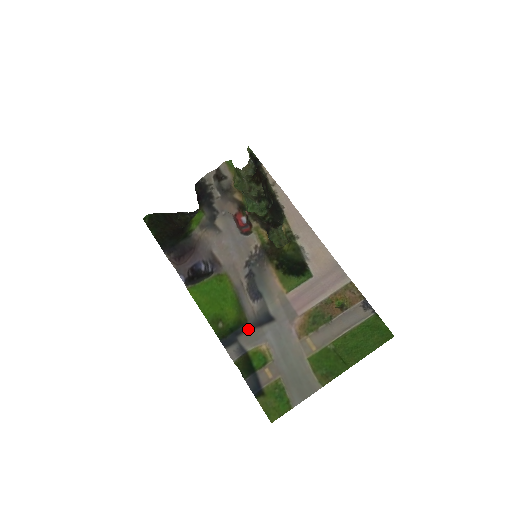
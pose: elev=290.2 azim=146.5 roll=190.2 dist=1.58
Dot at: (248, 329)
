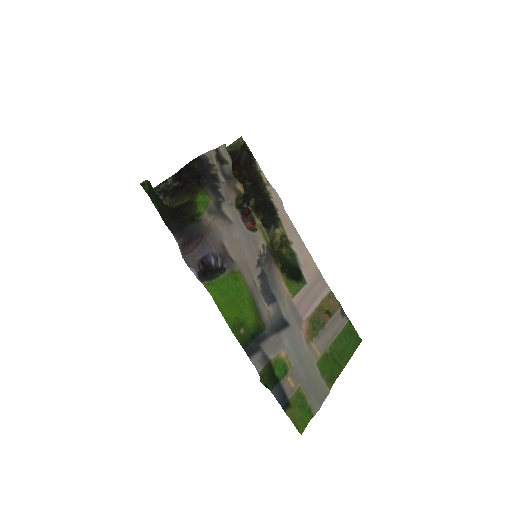
Dot at: (267, 335)
